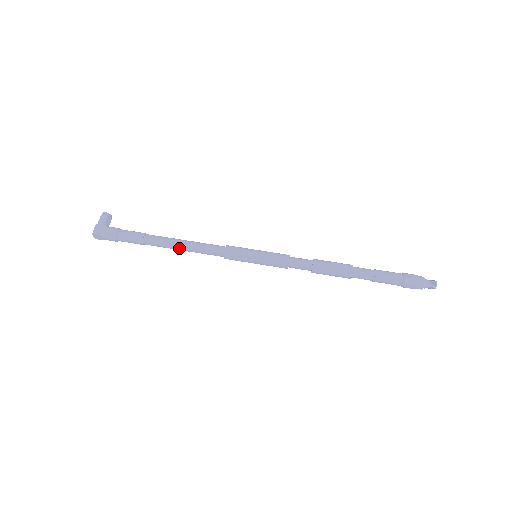
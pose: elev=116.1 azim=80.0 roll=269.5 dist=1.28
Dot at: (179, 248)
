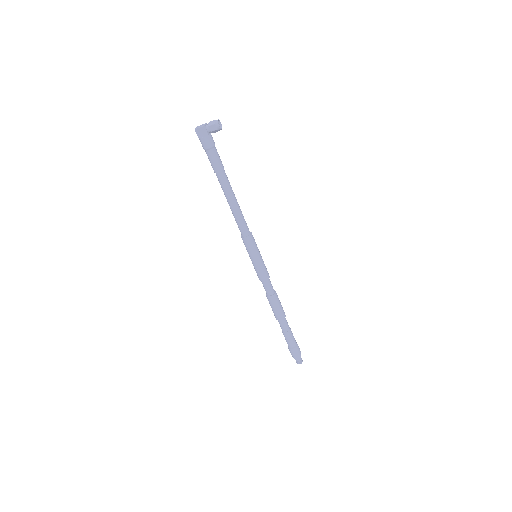
Dot at: (228, 202)
